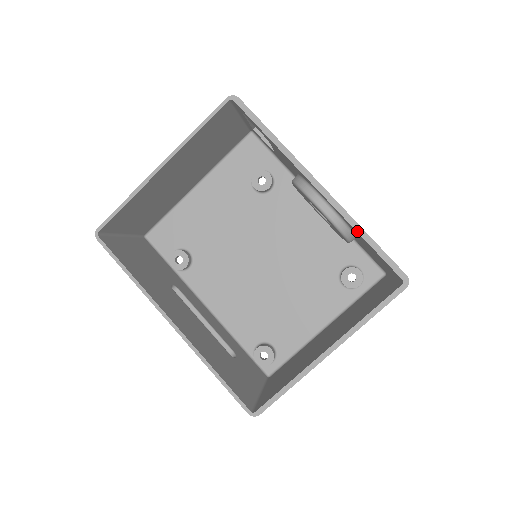
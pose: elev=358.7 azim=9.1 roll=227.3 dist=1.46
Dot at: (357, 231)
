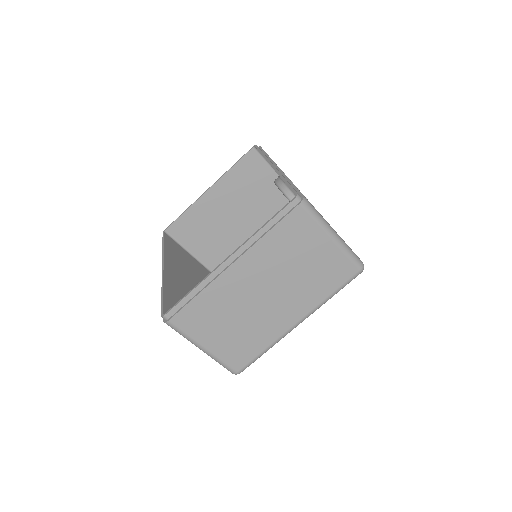
Dot at: (282, 178)
